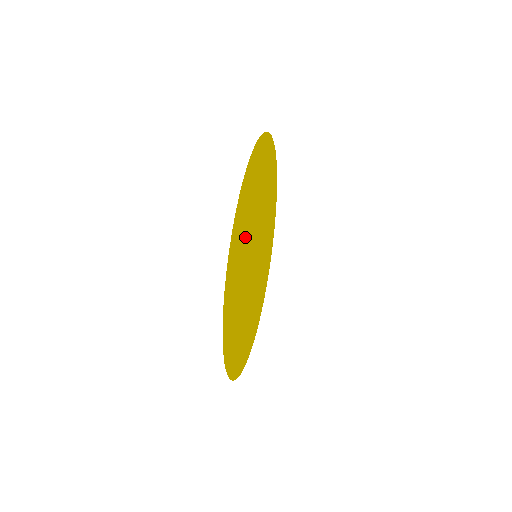
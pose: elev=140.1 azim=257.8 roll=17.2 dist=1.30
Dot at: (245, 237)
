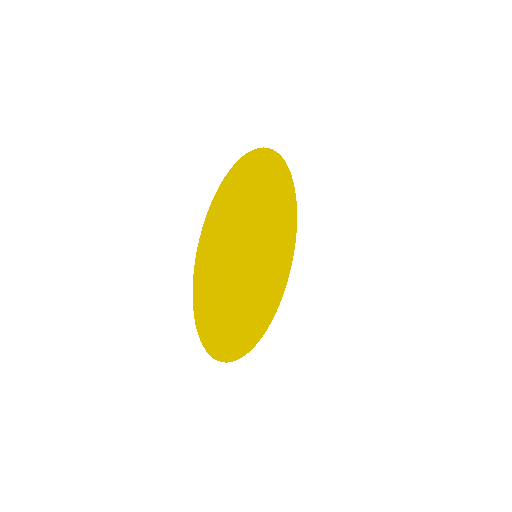
Dot at: (225, 258)
